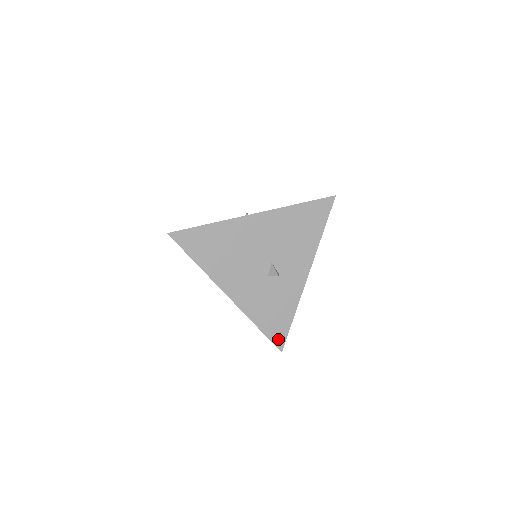
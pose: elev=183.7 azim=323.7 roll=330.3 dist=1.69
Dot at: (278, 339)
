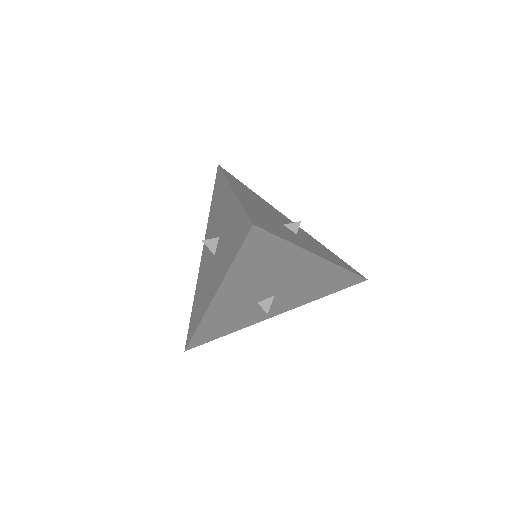
Dot at: (196, 343)
